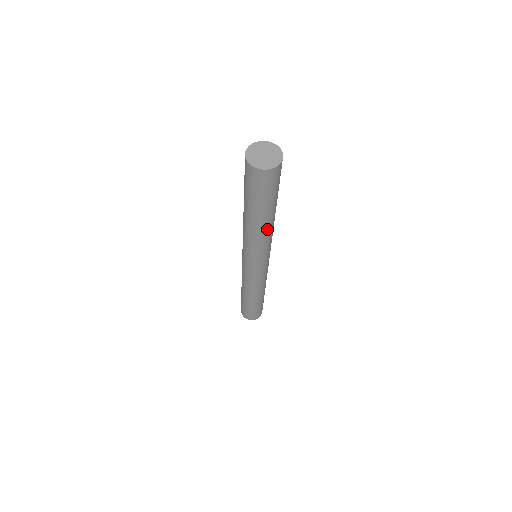
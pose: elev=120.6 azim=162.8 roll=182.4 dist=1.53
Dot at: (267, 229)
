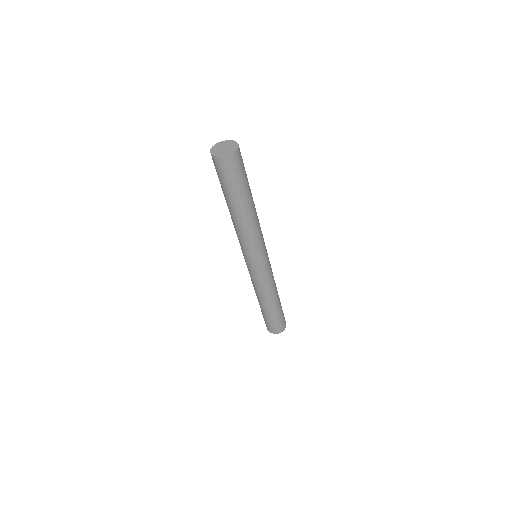
Dot at: (238, 221)
